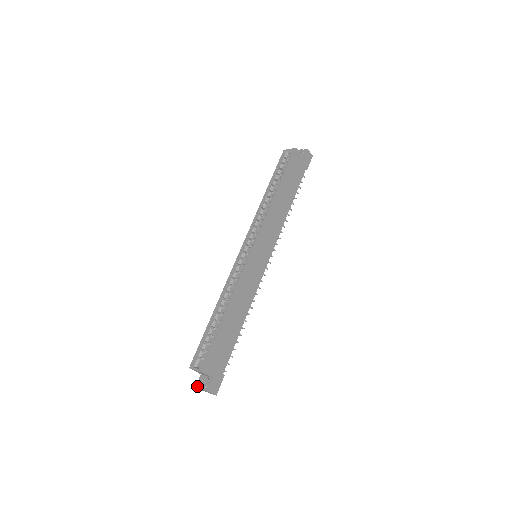
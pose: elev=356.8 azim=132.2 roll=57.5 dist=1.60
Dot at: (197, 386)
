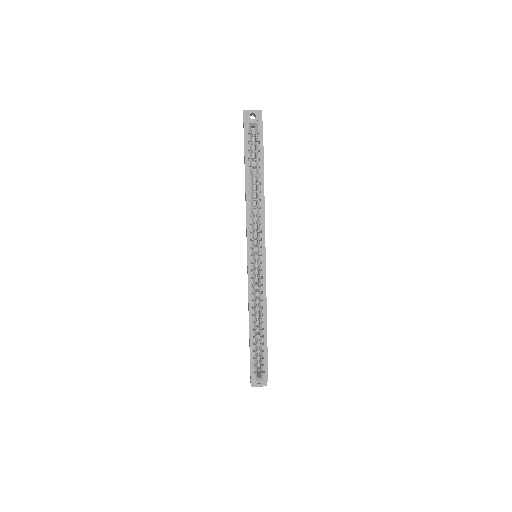
Dot at: (253, 386)
